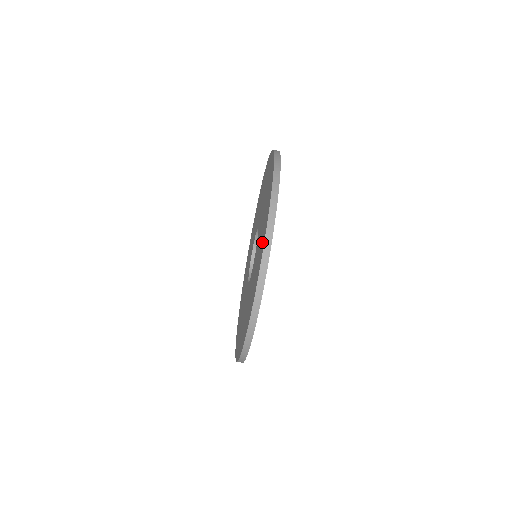
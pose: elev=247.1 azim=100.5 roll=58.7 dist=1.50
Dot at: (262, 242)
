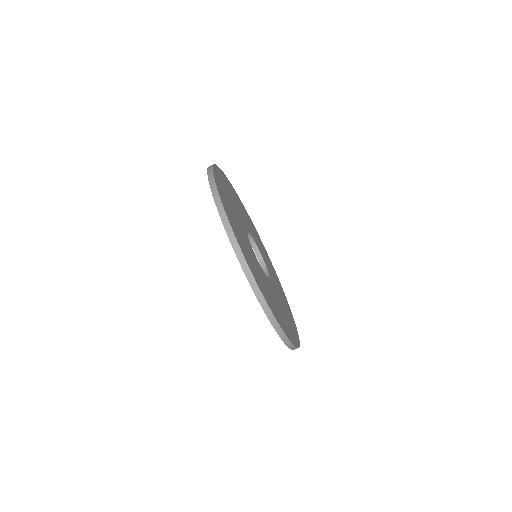
Dot at: occluded
